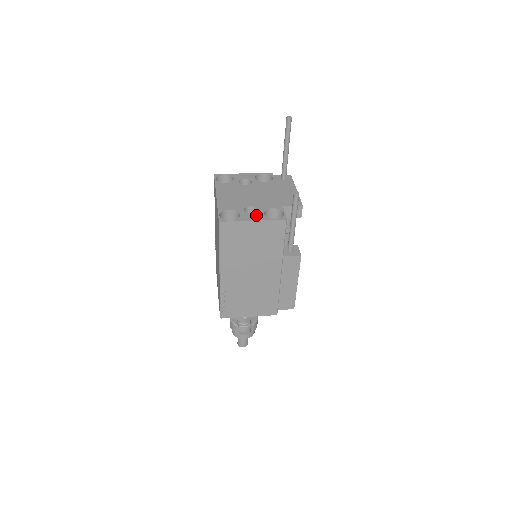
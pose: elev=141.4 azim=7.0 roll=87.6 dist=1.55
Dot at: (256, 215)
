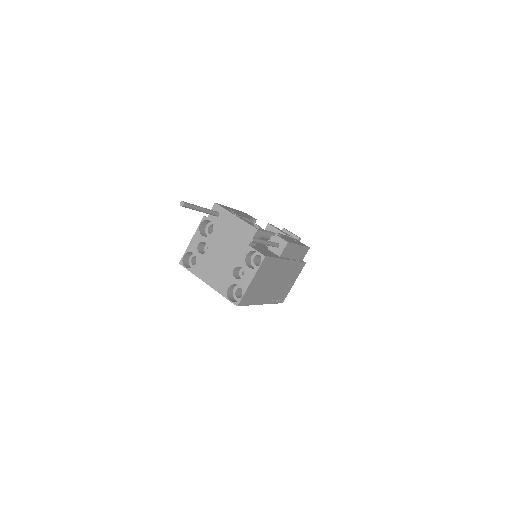
Dot at: (246, 275)
